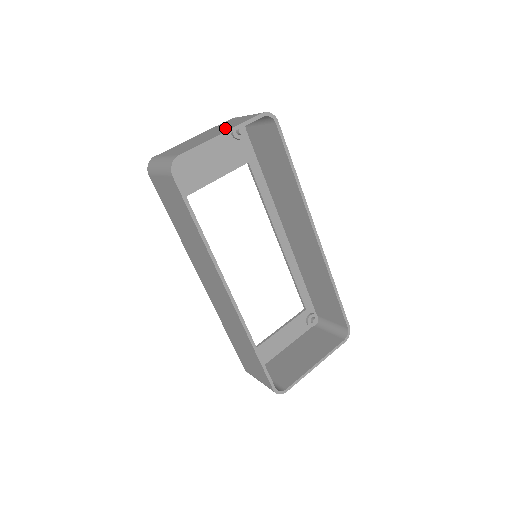
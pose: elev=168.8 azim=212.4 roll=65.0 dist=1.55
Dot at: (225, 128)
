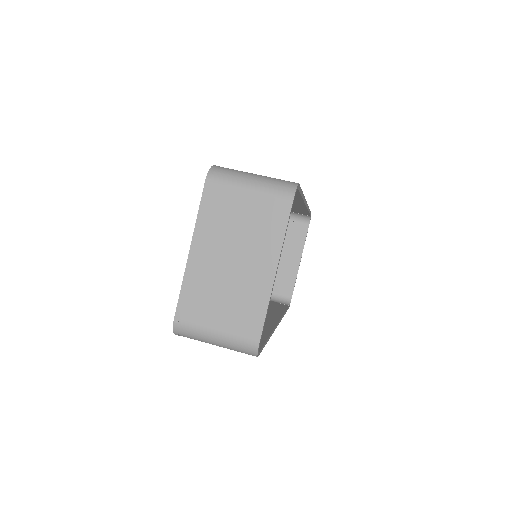
Dot at: (256, 247)
